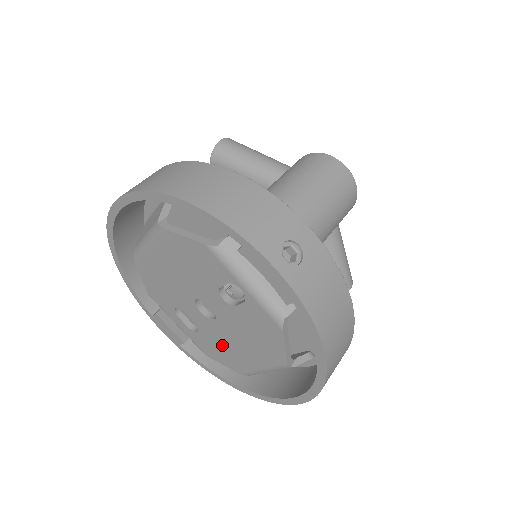
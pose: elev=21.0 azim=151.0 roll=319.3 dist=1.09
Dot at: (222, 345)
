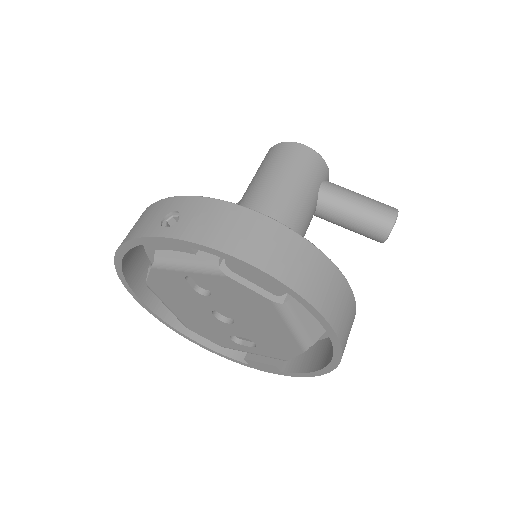
Dot at: (266, 337)
